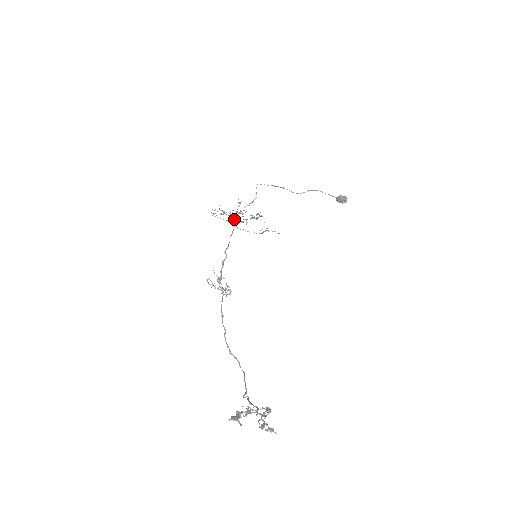
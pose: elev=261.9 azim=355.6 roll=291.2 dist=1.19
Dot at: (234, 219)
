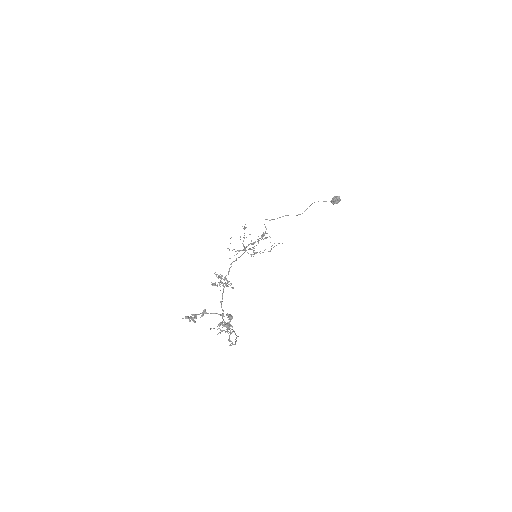
Dot at: (243, 245)
